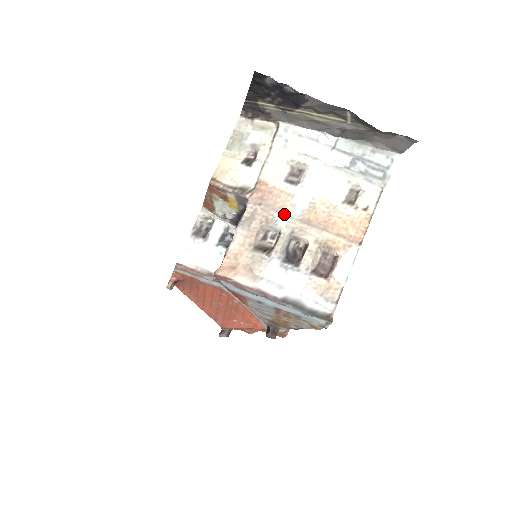
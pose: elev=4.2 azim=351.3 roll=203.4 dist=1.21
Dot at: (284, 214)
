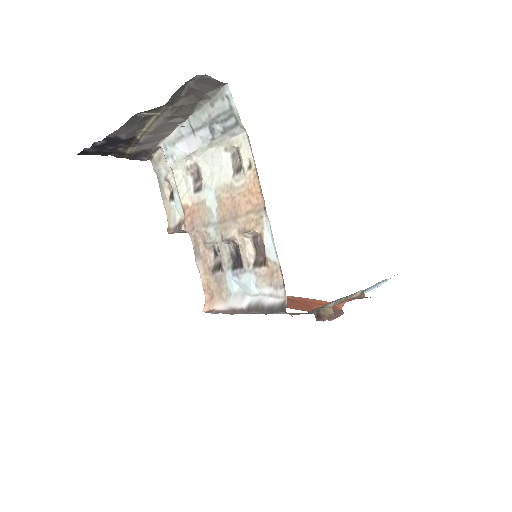
Dot at: (209, 224)
